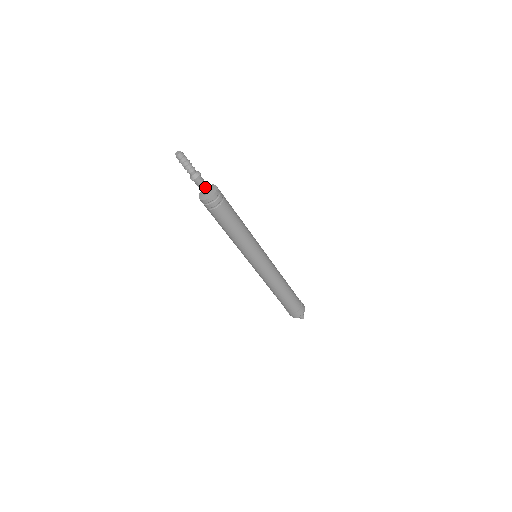
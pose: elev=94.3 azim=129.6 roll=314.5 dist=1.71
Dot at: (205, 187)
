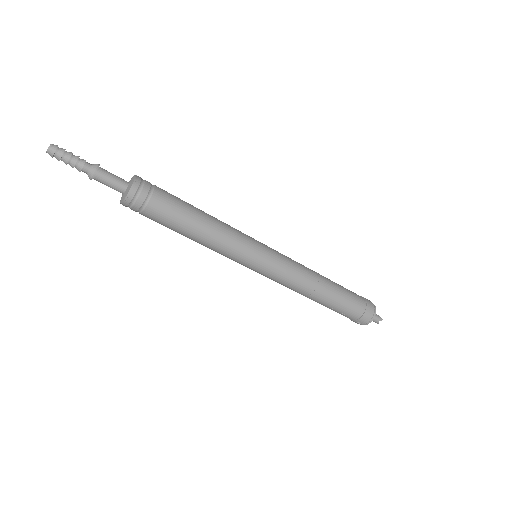
Dot at: (117, 180)
